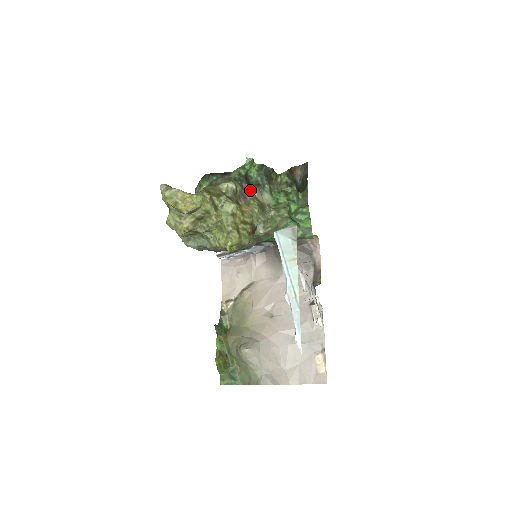
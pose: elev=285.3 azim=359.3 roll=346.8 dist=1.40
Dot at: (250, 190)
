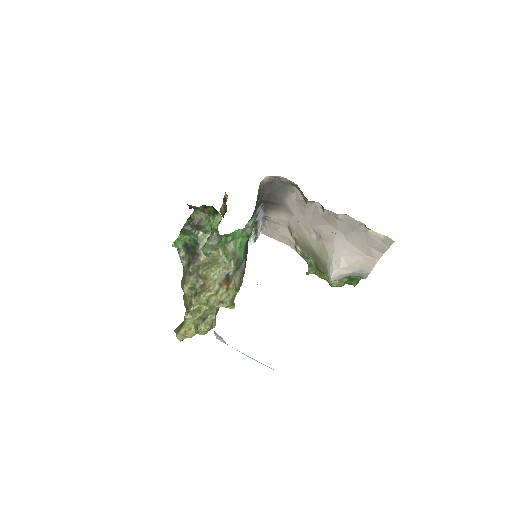
Dot at: (197, 262)
